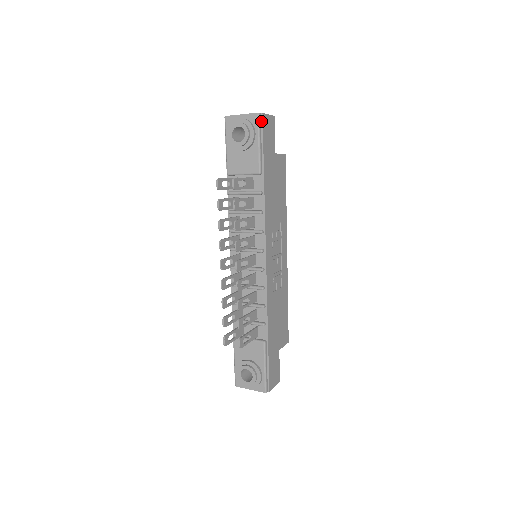
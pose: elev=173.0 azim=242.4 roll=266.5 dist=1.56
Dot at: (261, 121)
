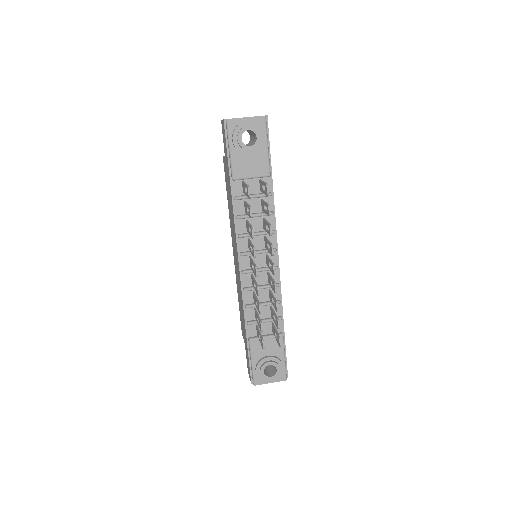
Dot at: (266, 124)
